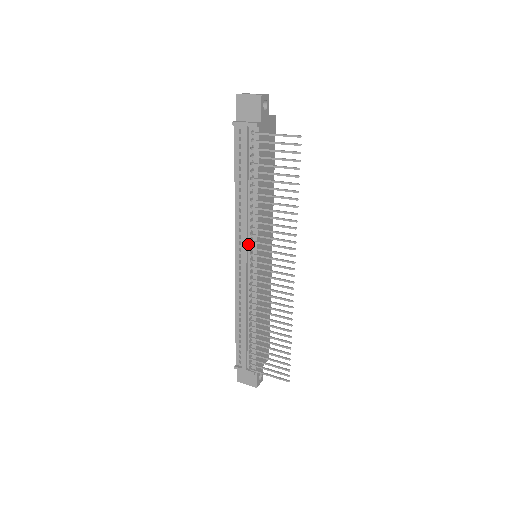
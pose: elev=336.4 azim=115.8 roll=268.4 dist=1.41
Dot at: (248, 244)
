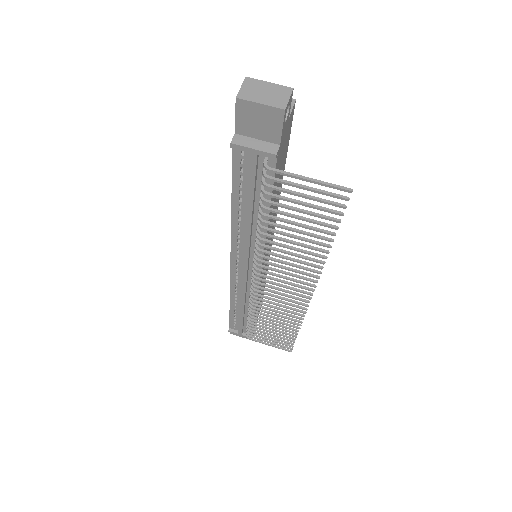
Dot at: (249, 259)
